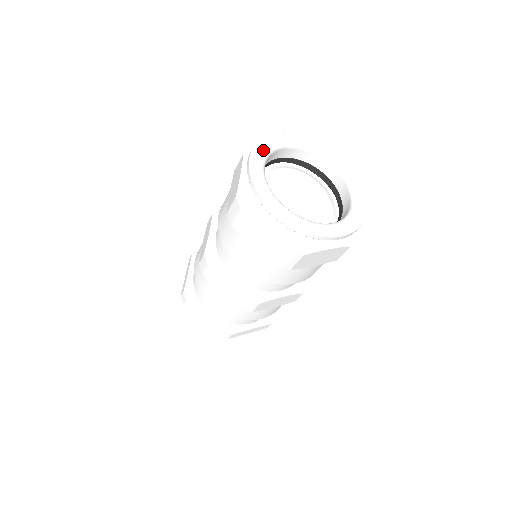
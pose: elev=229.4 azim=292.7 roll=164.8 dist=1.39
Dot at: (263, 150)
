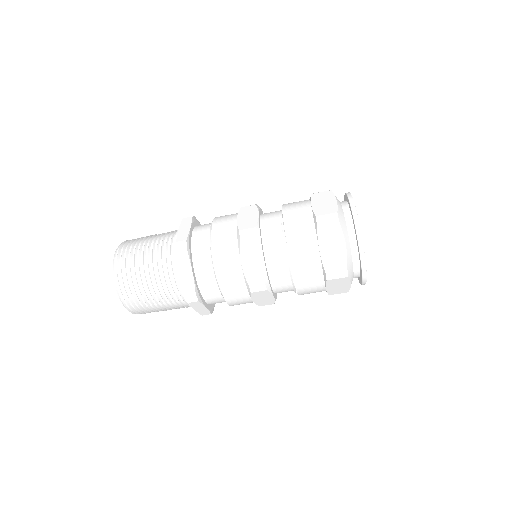
Dot at: occluded
